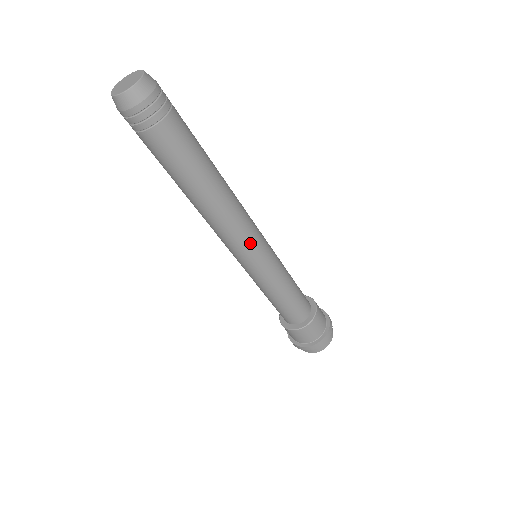
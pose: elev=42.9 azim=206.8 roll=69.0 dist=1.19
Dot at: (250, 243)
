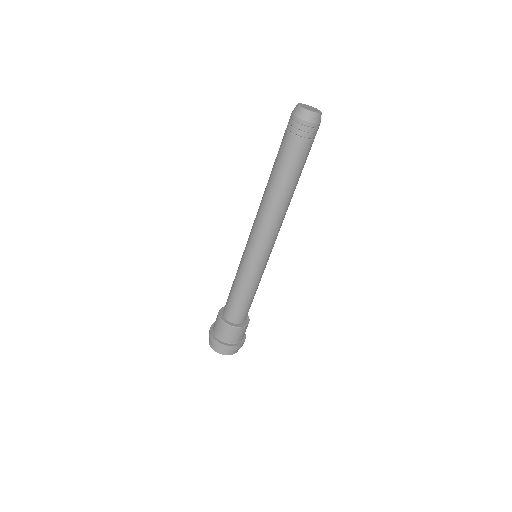
Dot at: occluded
